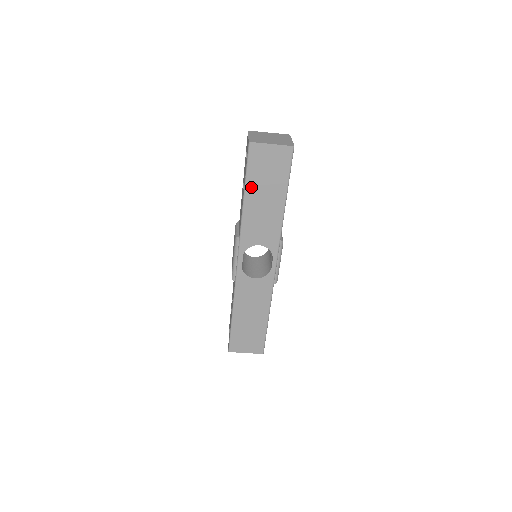
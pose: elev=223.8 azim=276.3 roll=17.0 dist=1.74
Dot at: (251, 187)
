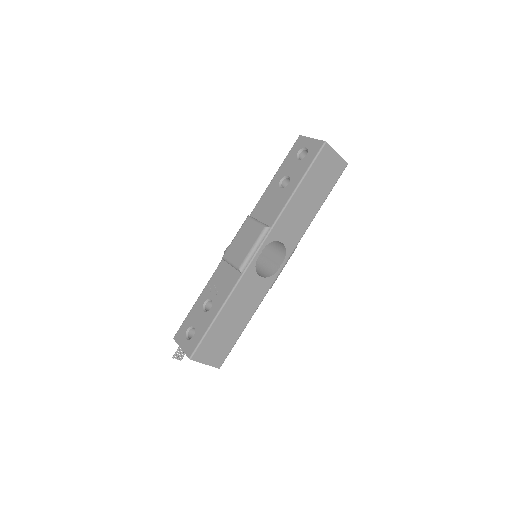
Dot at: (306, 182)
